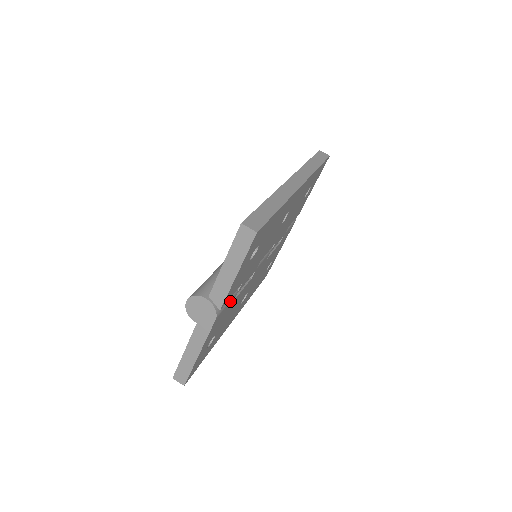
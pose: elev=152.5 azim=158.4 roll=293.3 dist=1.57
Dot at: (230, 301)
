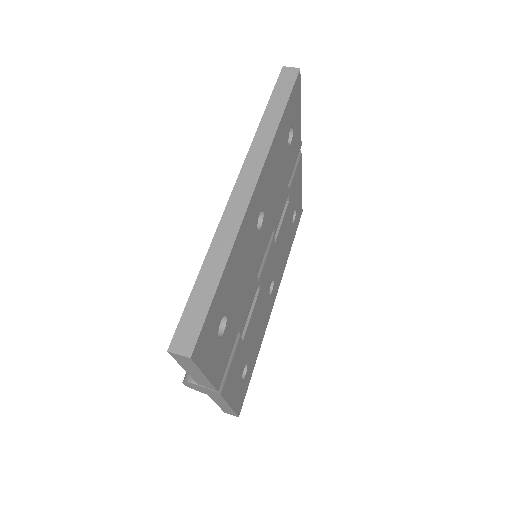
Dot at: (234, 355)
